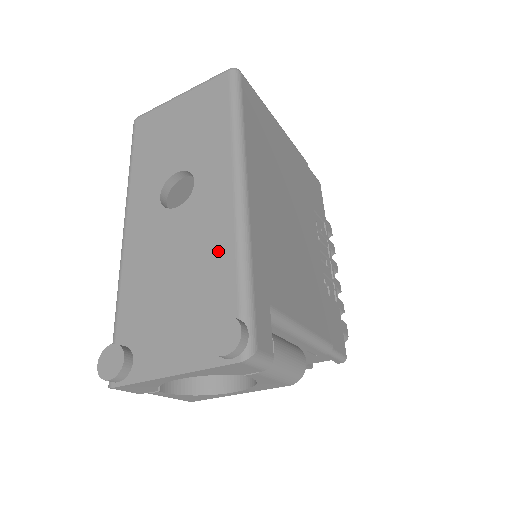
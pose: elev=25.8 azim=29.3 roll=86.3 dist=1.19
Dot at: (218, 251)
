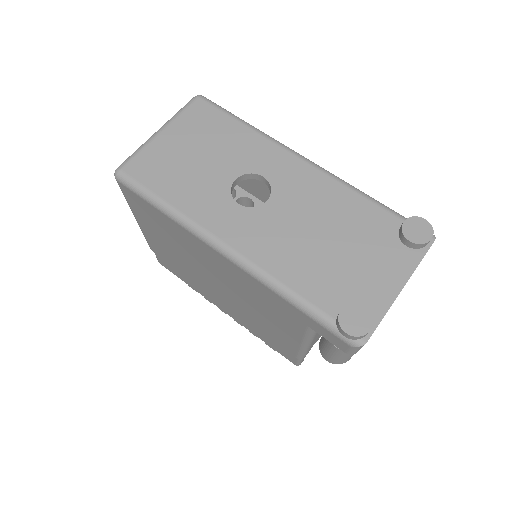
Dot at: (342, 201)
